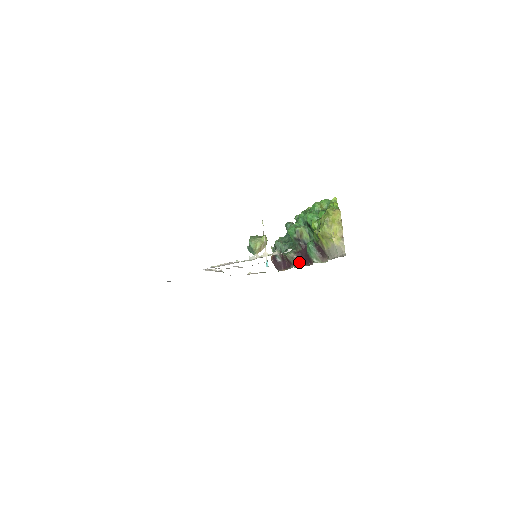
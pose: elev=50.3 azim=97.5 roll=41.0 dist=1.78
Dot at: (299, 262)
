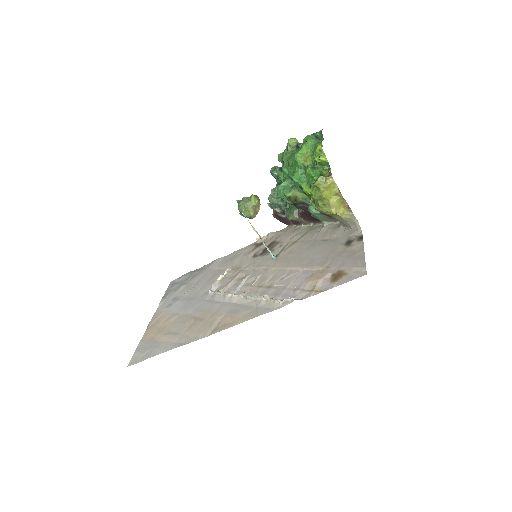
Dot at: (307, 221)
